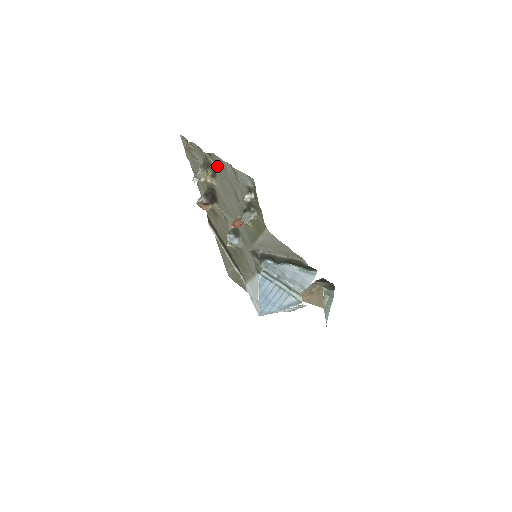
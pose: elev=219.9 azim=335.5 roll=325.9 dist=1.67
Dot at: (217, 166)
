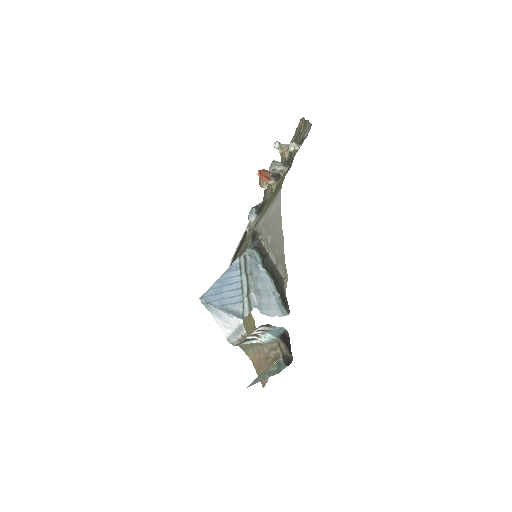
Dot at: occluded
